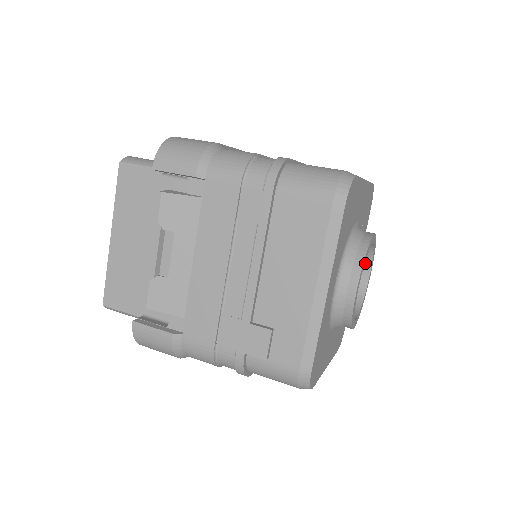
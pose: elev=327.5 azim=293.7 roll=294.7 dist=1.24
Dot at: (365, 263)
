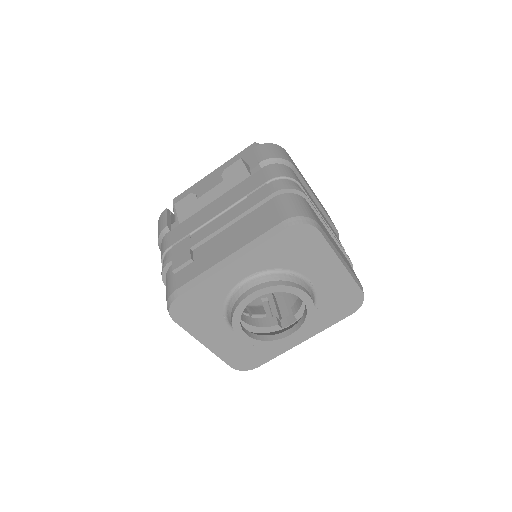
Dot at: (297, 324)
